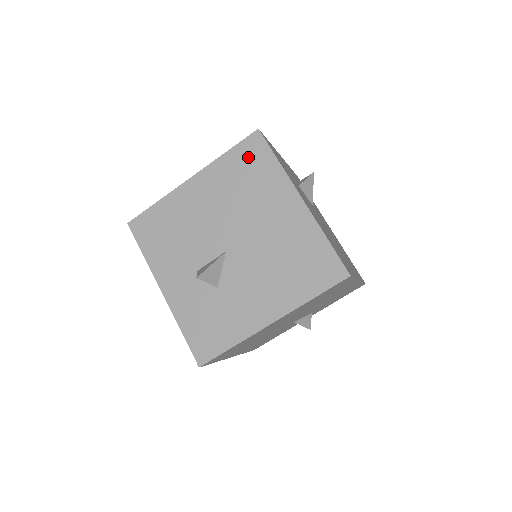
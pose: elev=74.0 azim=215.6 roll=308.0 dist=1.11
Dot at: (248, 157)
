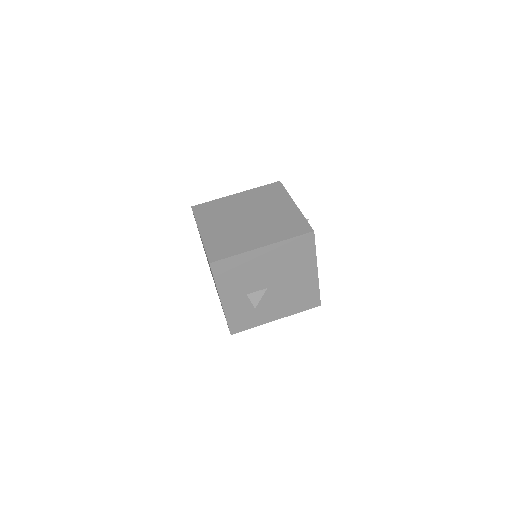
Dot at: (301, 245)
